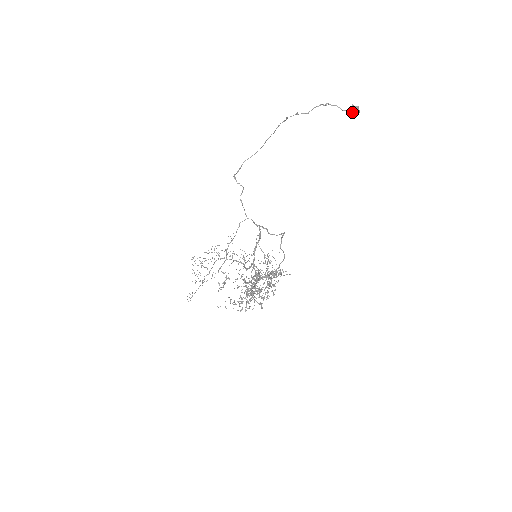
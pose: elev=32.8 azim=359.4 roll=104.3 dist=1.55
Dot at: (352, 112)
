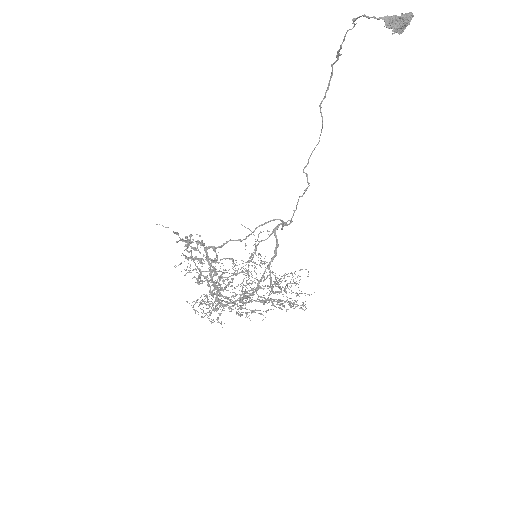
Dot at: (391, 21)
